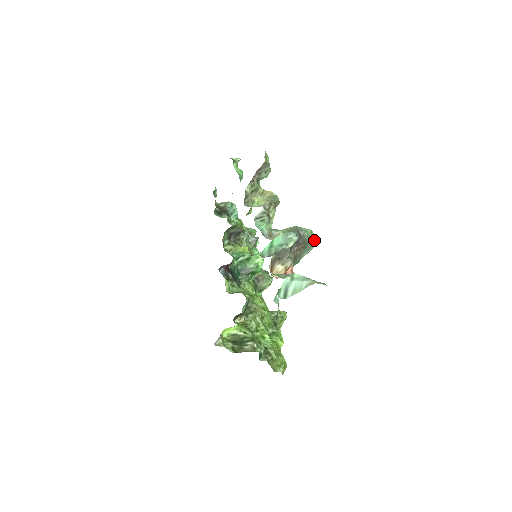
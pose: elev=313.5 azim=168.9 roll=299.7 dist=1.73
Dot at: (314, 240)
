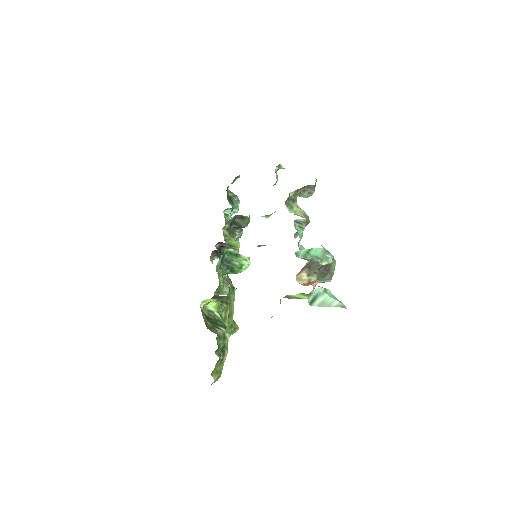
Dot at: occluded
